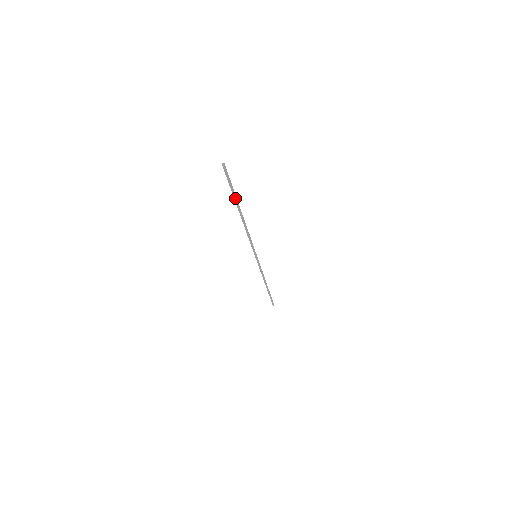
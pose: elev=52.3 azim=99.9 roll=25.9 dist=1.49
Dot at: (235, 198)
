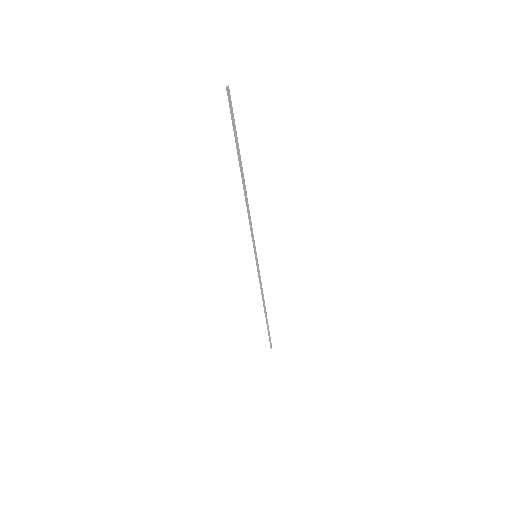
Dot at: (238, 148)
